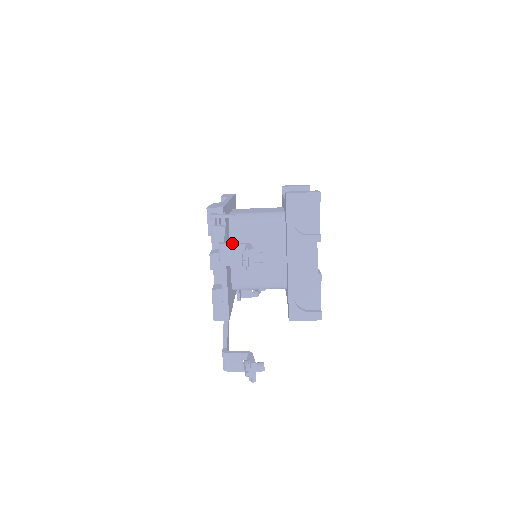
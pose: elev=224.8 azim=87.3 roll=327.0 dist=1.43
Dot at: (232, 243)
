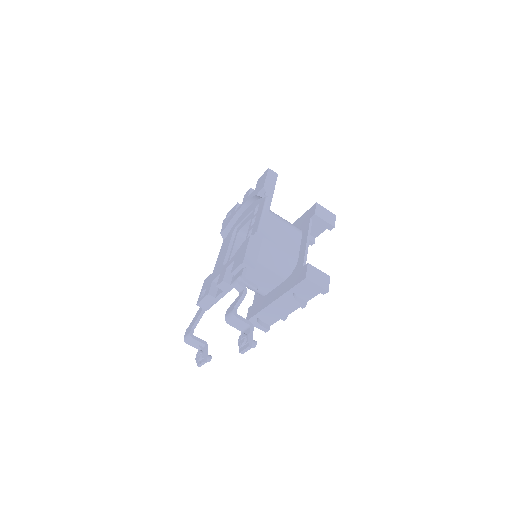
Dot at: (242, 317)
